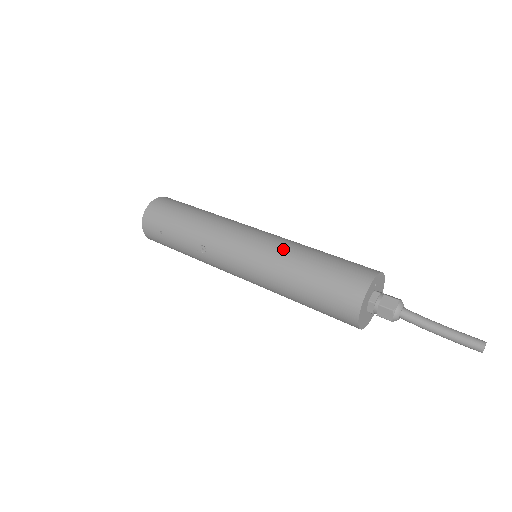
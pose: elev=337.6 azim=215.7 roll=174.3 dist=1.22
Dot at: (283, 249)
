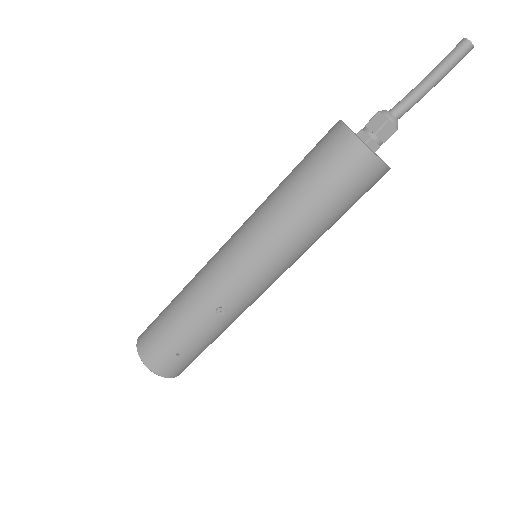
Dot at: (265, 216)
